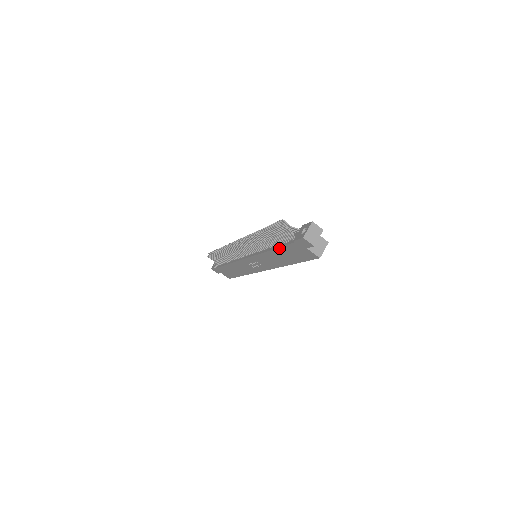
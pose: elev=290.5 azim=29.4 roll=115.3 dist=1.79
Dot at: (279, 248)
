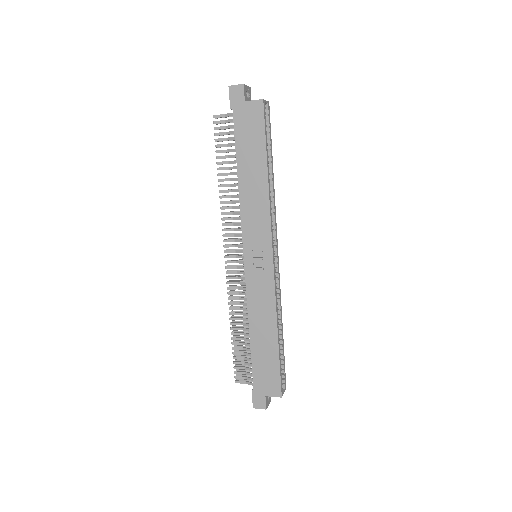
Dot at: (237, 154)
